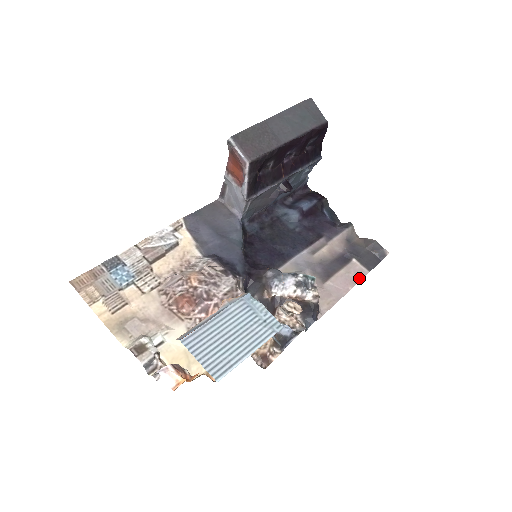
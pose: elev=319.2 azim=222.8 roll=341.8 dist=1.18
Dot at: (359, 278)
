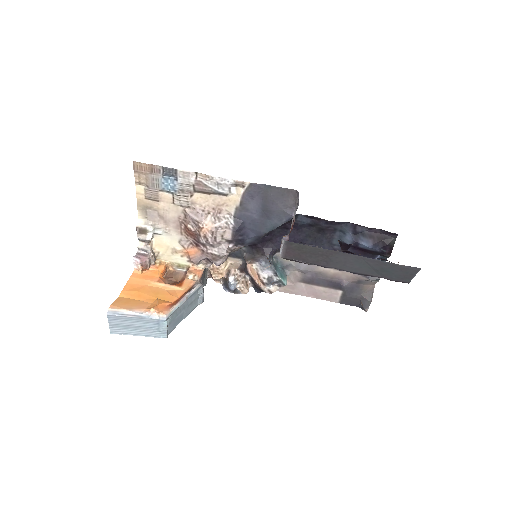
Dot at: (326, 299)
